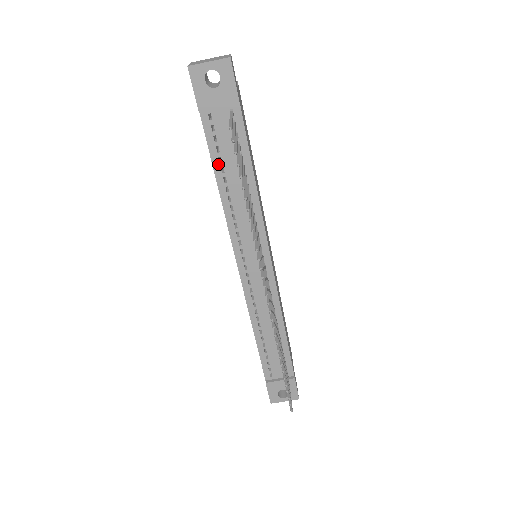
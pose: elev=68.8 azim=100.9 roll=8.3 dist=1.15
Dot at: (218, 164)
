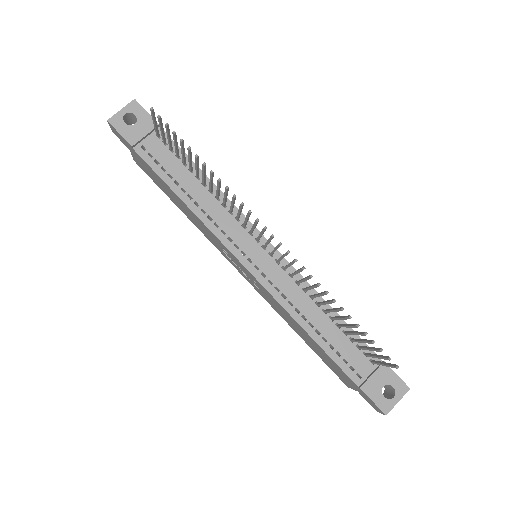
Dot at: (170, 181)
